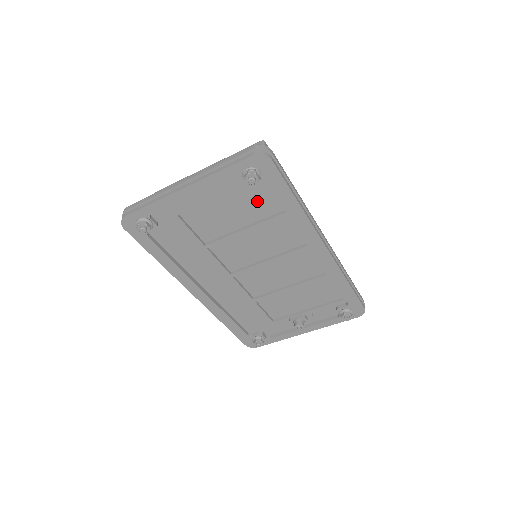
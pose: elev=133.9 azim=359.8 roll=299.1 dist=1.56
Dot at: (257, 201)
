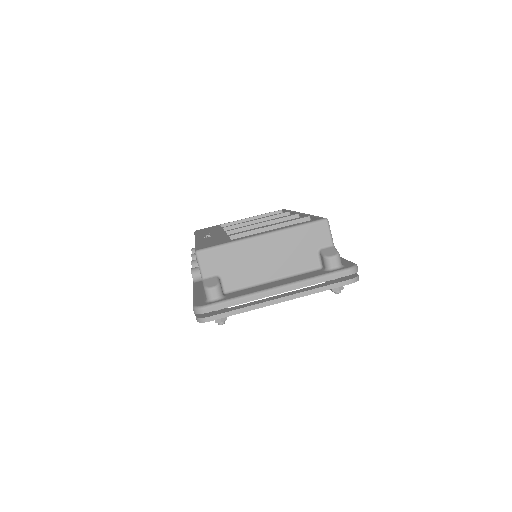
Dot at: occluded
